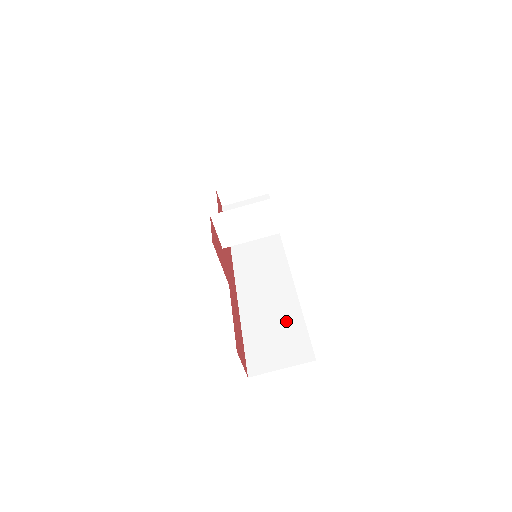
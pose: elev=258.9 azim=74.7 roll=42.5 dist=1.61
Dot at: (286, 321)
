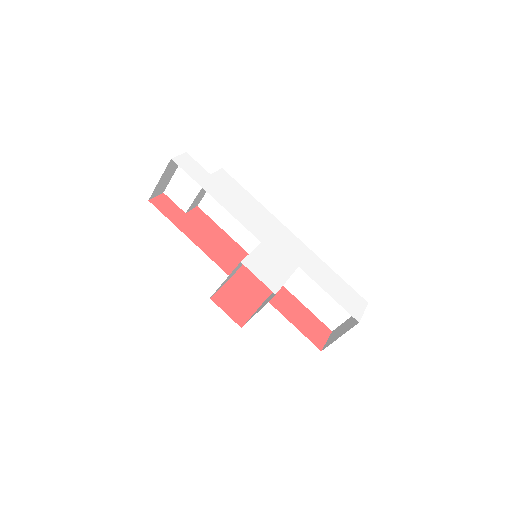
Dot at: occluded
